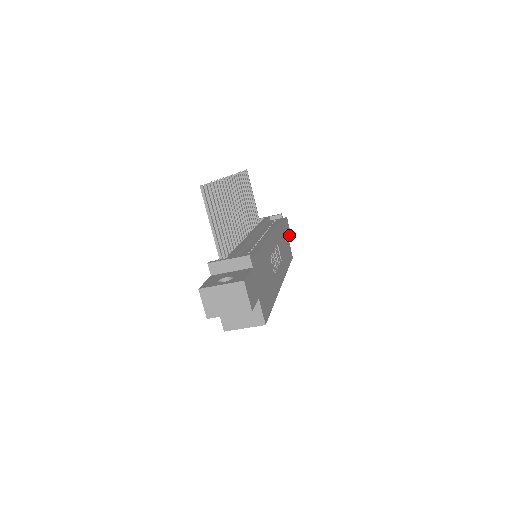
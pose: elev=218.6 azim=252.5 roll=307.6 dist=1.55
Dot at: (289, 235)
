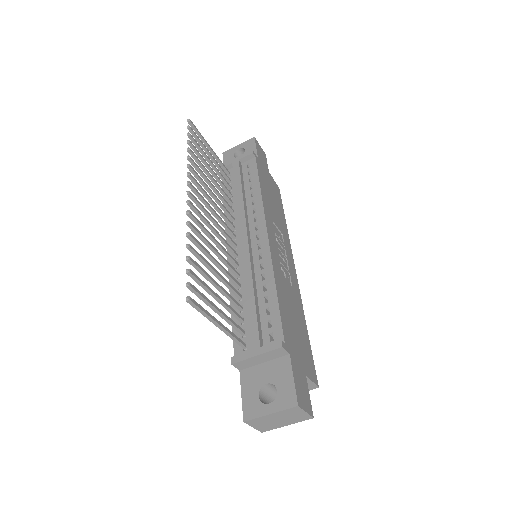
Dot at: (265, 161)
